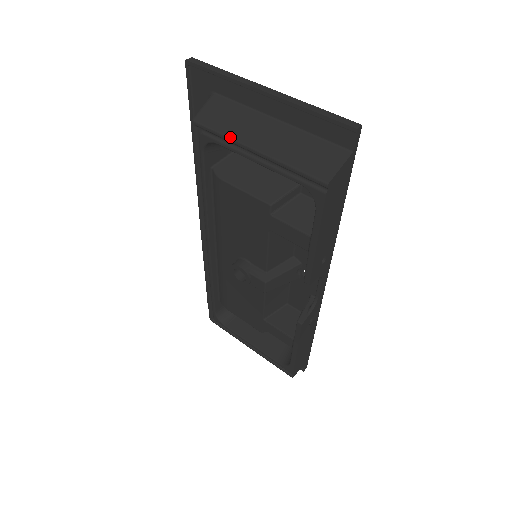
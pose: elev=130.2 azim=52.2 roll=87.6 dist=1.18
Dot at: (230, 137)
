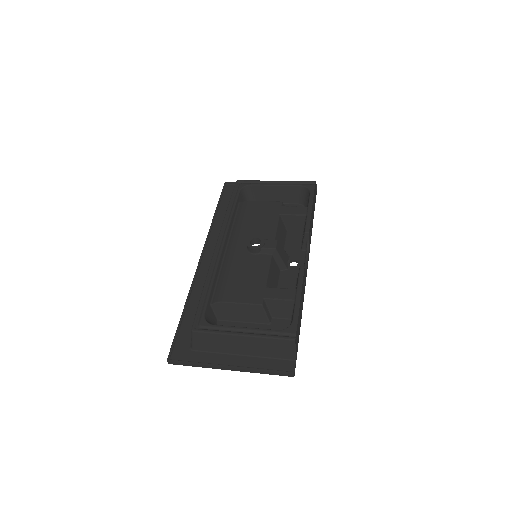
Dot at: occluded
